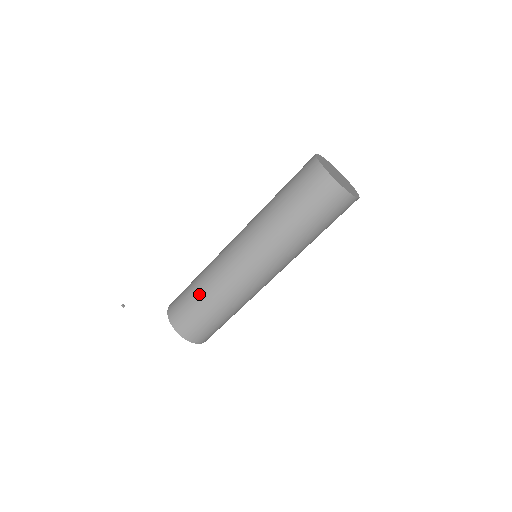
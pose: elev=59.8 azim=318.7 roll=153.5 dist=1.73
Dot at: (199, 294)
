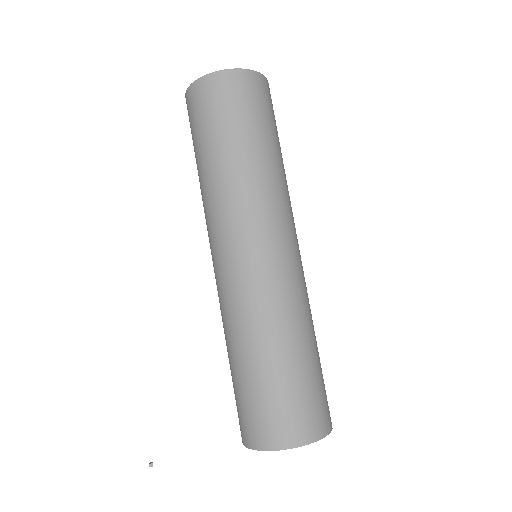
Dot at: (232, 363)
